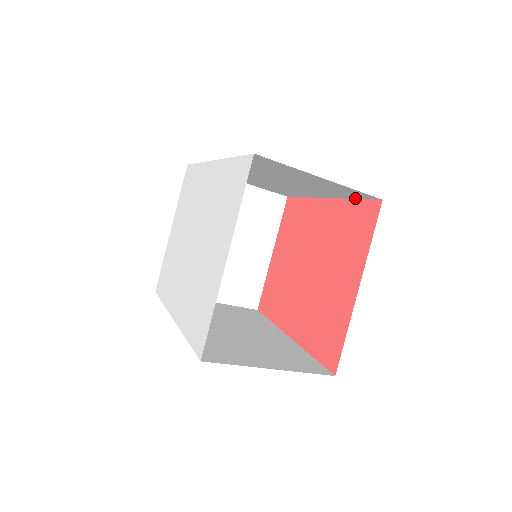
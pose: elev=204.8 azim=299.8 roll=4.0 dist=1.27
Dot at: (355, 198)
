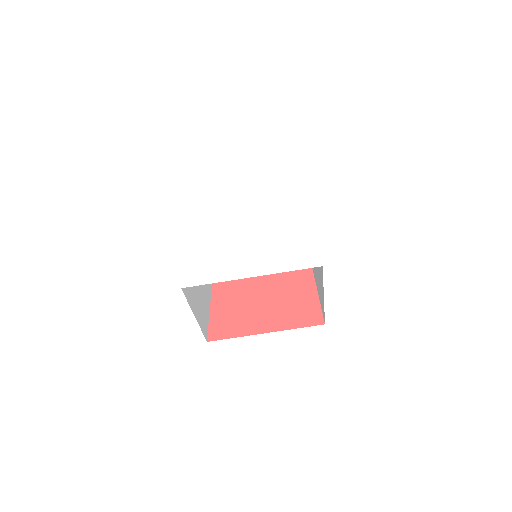
Dot at: occluded
